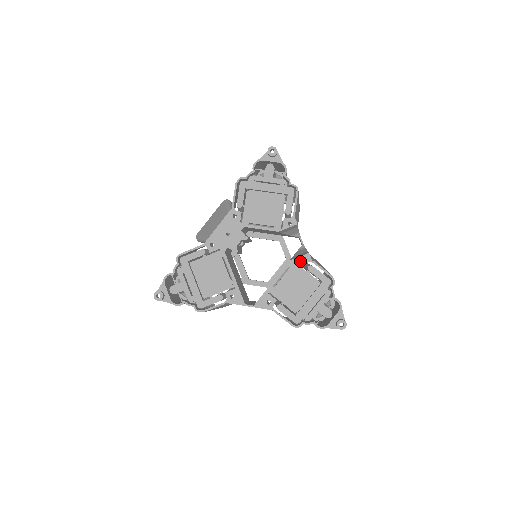
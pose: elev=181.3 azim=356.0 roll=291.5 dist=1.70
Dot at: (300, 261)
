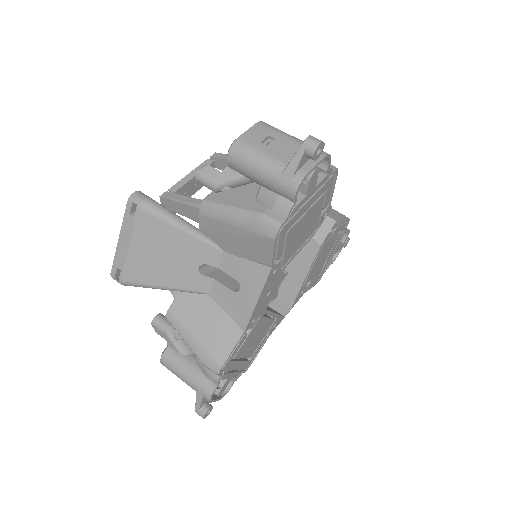
Dot at: (329, 236)
